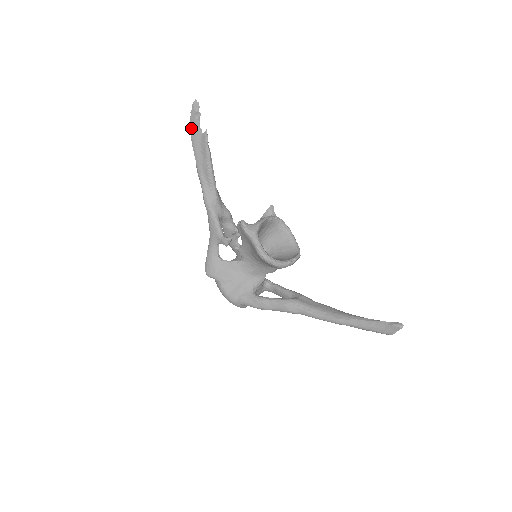
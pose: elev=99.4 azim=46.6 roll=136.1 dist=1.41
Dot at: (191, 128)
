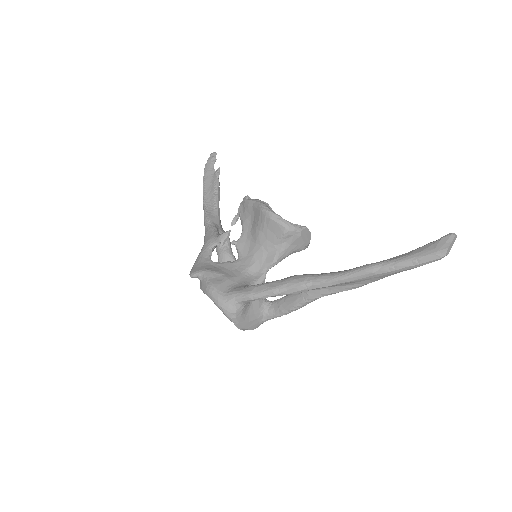
Dot at: (205, 170)
